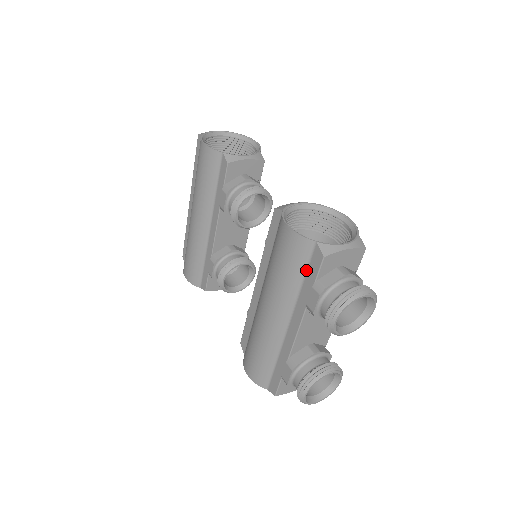
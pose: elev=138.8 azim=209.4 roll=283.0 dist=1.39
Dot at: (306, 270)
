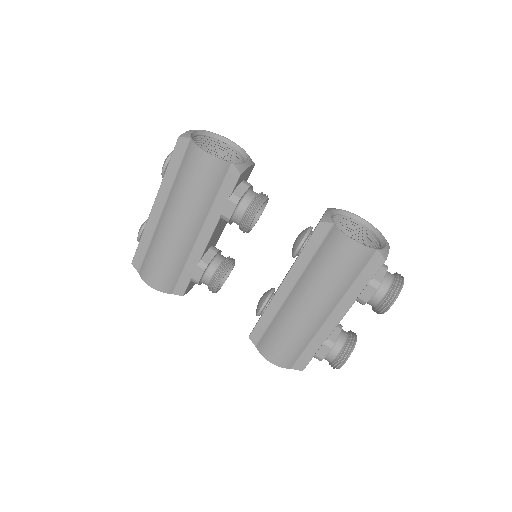
Dot at: (361, 271)
